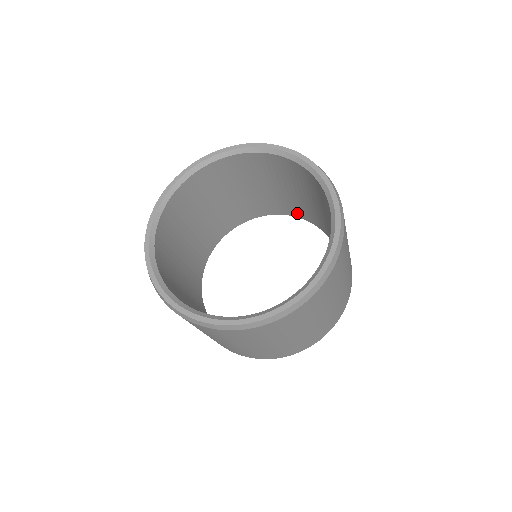
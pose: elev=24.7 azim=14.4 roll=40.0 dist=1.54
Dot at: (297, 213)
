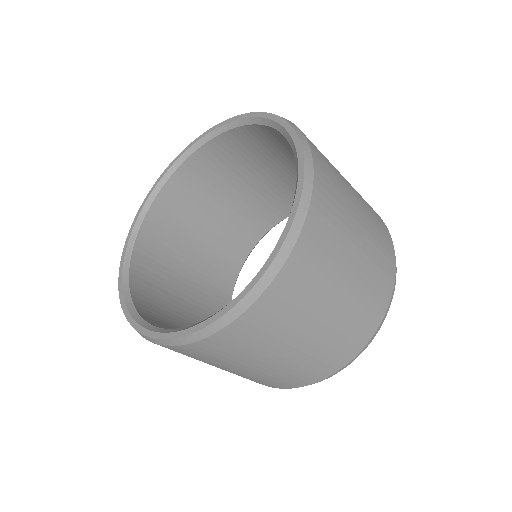
Dot at: (284, 210)
